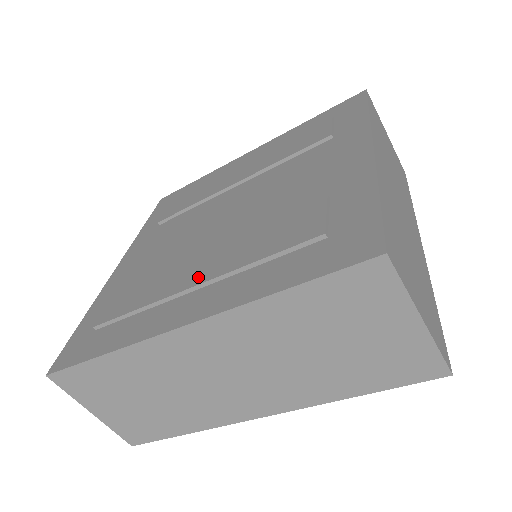
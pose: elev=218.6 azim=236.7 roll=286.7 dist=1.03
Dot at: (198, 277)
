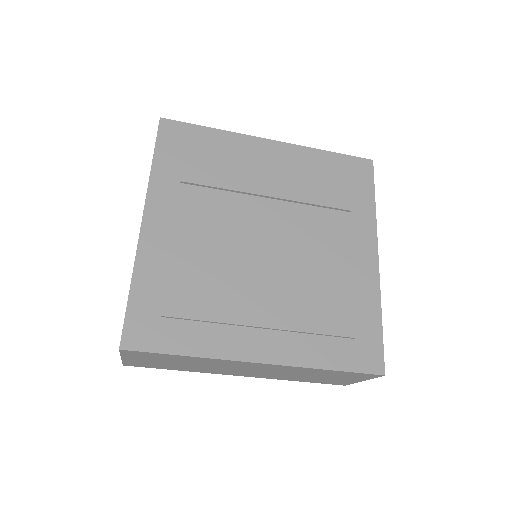
Dot at: (265, 319)
